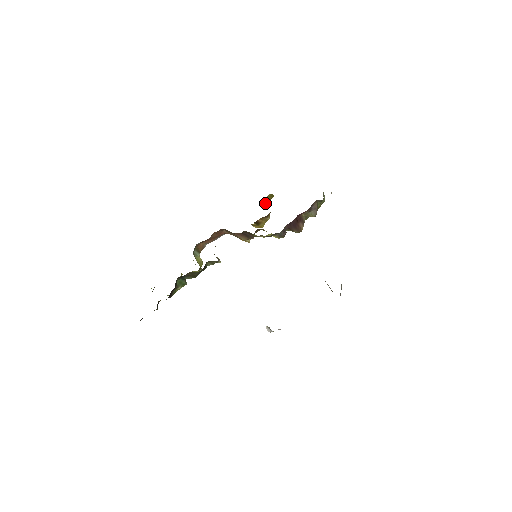
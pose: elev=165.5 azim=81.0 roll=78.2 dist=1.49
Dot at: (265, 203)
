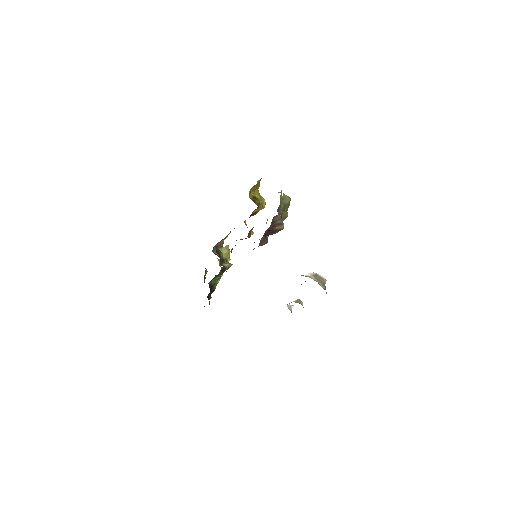
Dot at: (254, 191)
